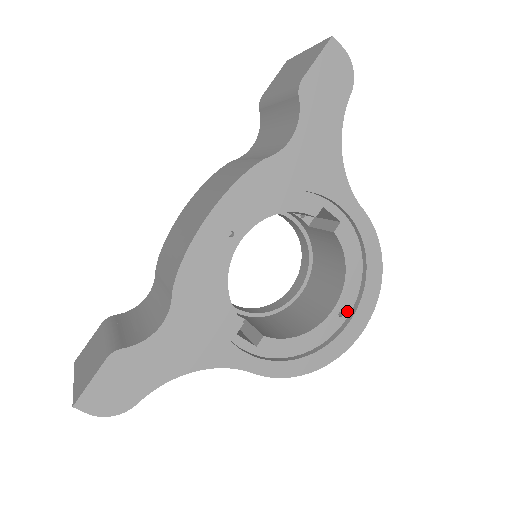
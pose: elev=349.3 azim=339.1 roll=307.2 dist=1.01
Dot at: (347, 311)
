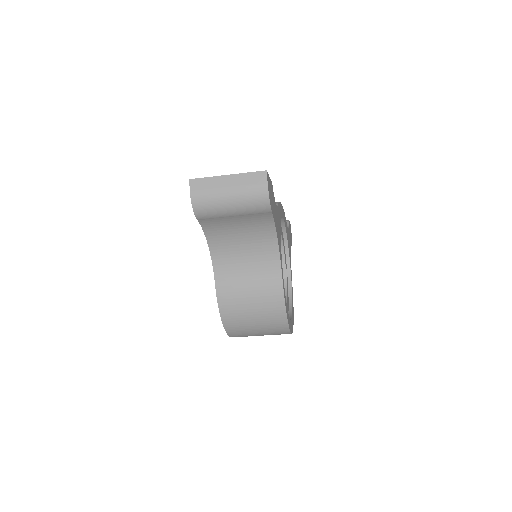
Dot at: occluded
